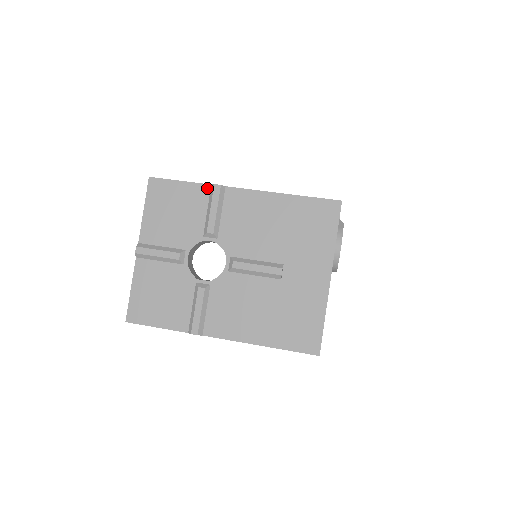
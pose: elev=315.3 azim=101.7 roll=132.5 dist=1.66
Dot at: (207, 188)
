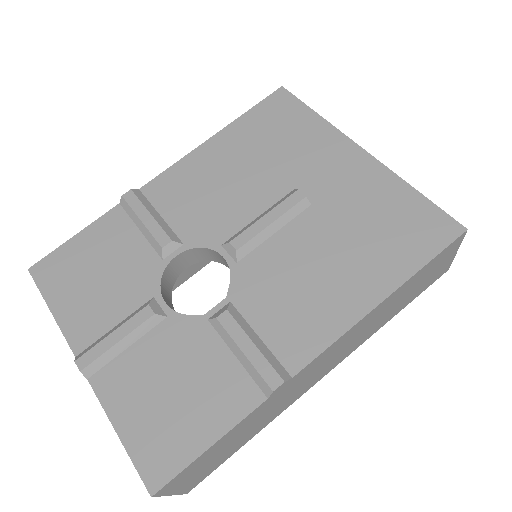
Dot at: (117, 211)
